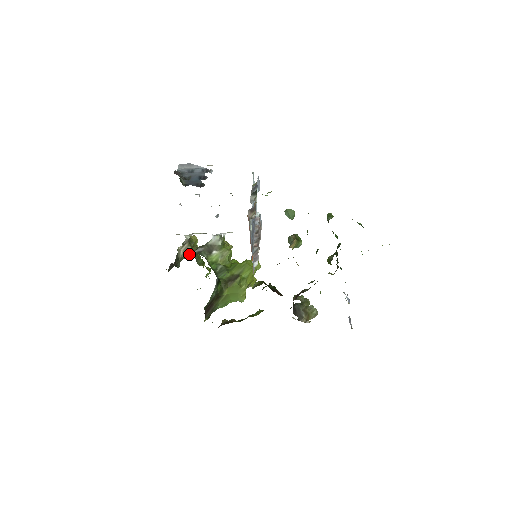
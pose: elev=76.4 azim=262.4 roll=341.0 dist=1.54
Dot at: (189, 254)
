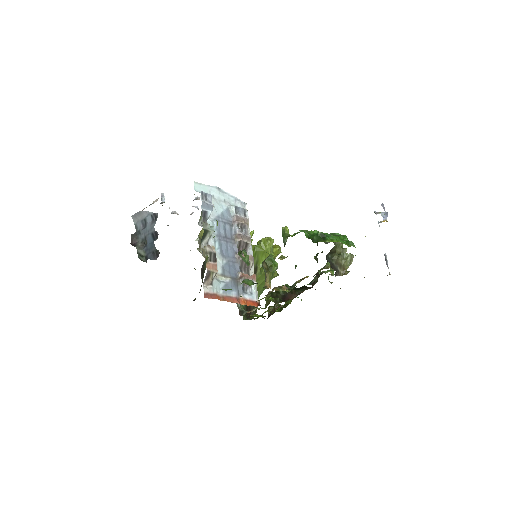
Dot at: occluded
